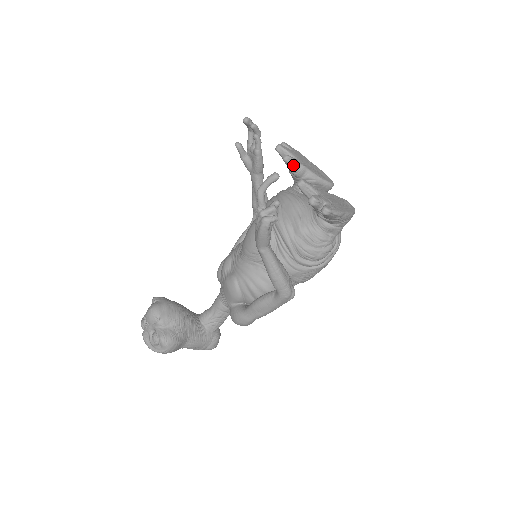
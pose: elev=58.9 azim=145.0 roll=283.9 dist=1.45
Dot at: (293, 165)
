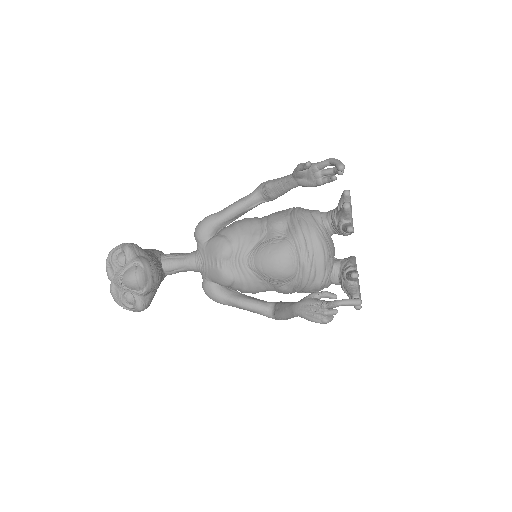
Dot at: occluded
